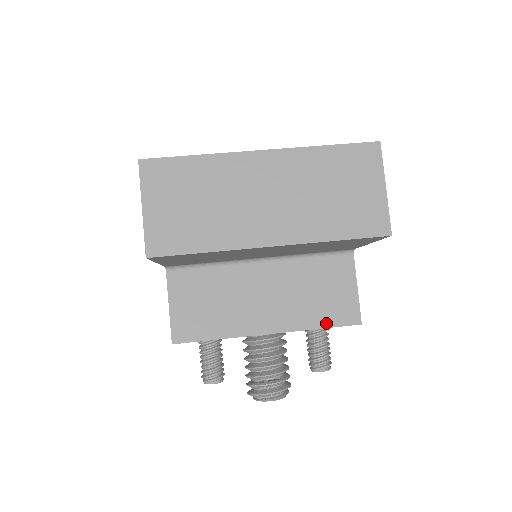
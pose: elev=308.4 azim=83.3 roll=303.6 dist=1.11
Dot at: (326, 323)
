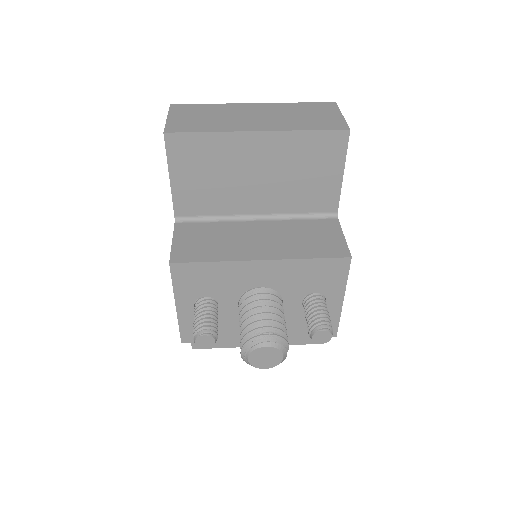
Dot at: (317, 255)
